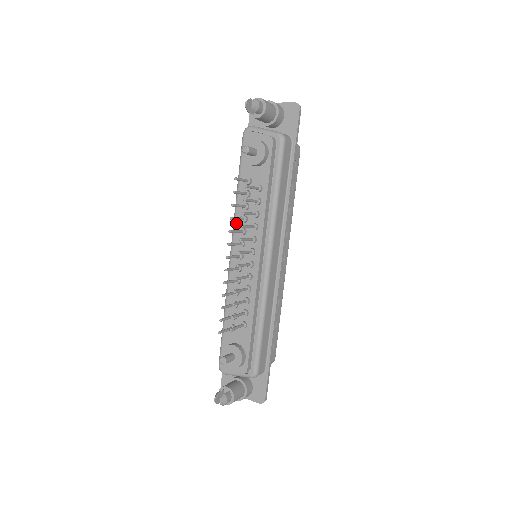
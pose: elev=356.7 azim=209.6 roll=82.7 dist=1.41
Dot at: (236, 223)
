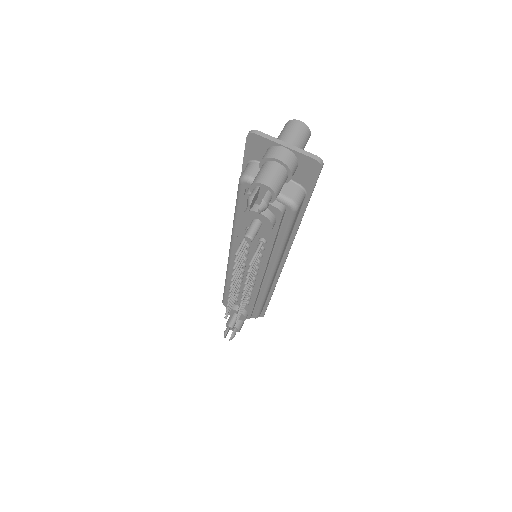
Dot at: (235, 250)
